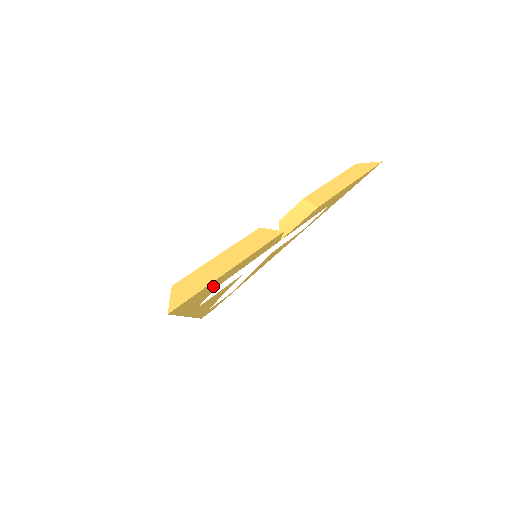
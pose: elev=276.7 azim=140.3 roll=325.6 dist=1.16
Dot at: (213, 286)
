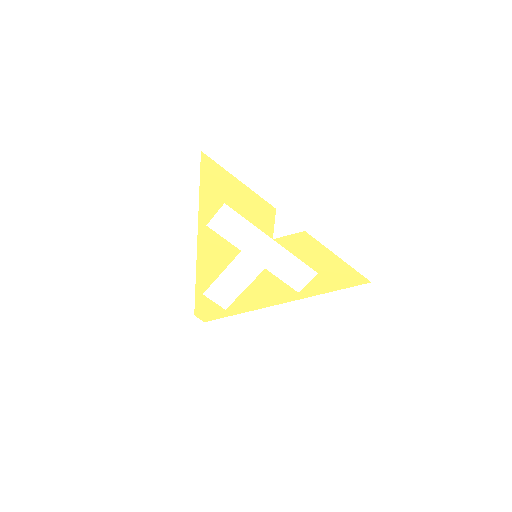
Dot at: (224, 189)
